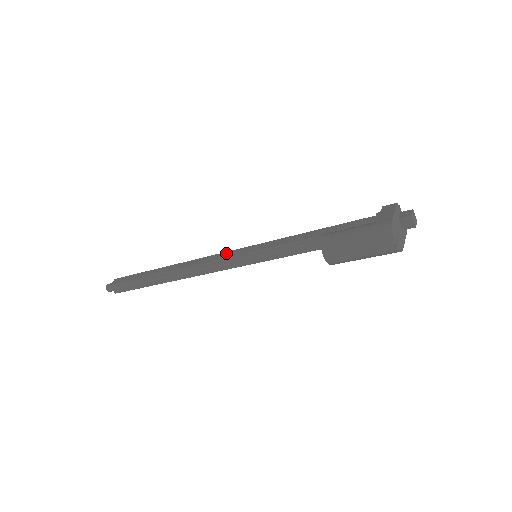
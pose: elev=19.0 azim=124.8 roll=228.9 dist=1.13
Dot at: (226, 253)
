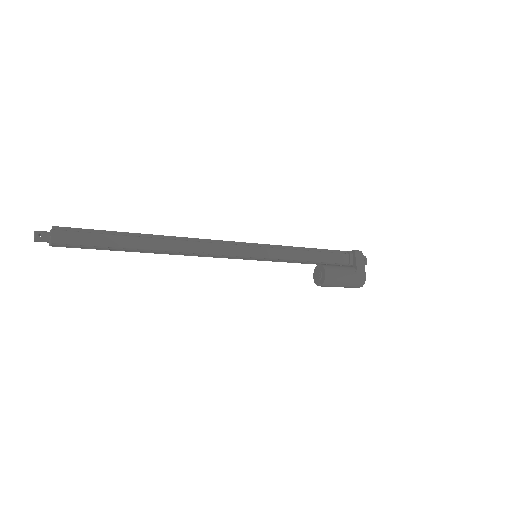
Dot at: (229, 247)
